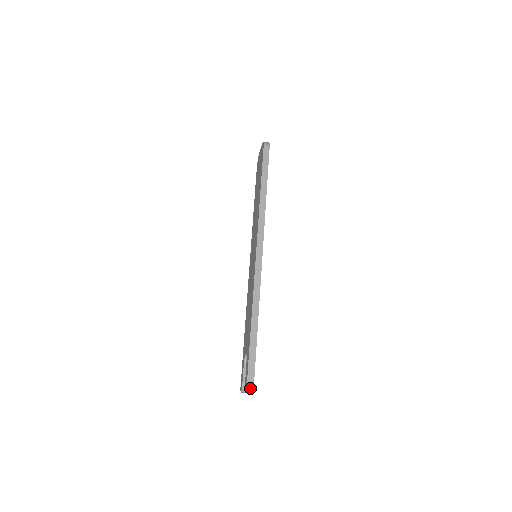
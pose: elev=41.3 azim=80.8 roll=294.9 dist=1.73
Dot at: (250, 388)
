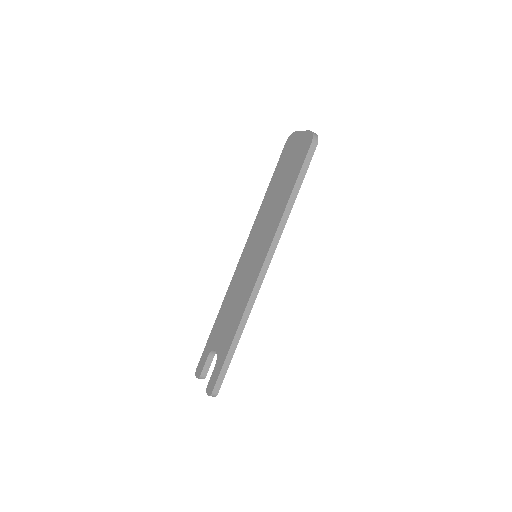
Dot at: (214, 394)
